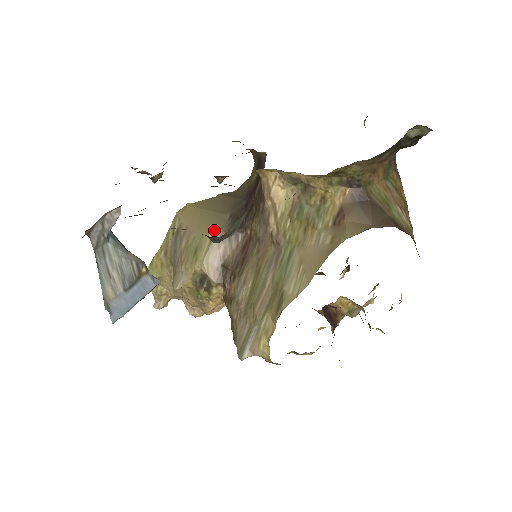
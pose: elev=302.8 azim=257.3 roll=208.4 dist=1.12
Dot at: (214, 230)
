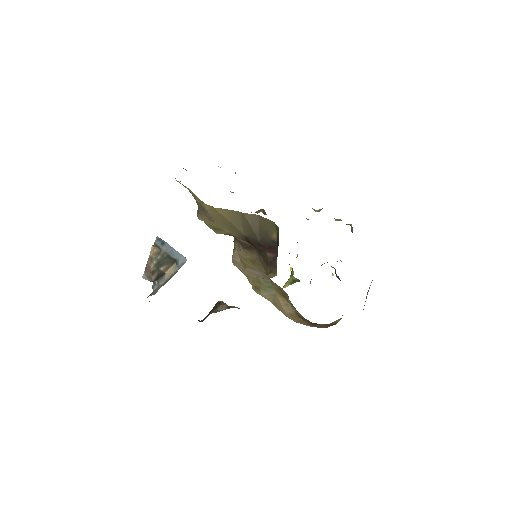
Dot at: (232, 233)
